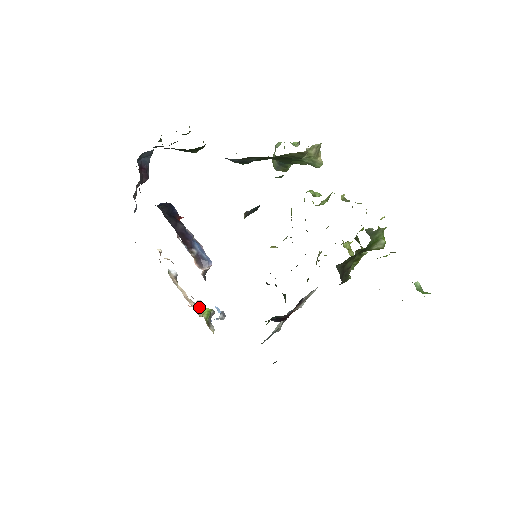
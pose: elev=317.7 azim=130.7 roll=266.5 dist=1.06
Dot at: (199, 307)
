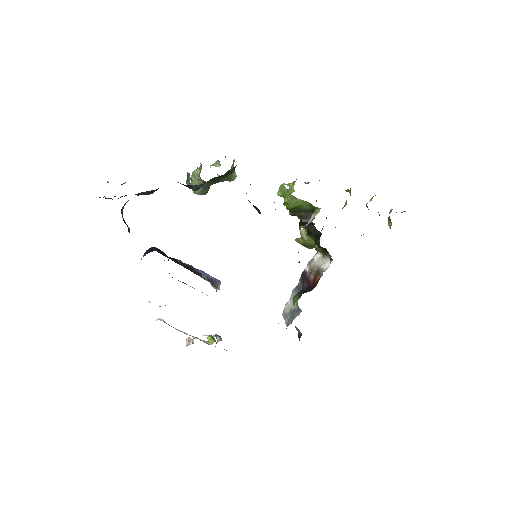
Dot at: occluded
